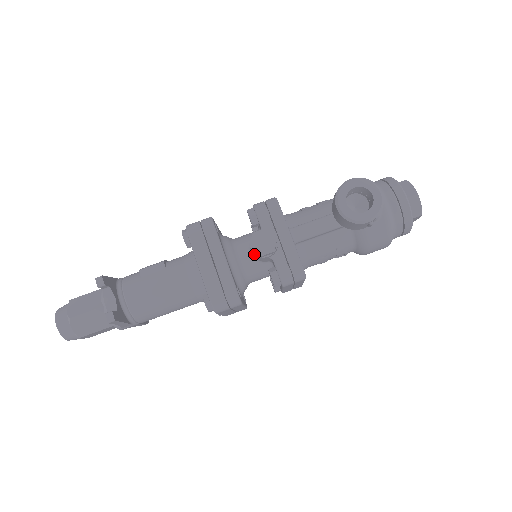
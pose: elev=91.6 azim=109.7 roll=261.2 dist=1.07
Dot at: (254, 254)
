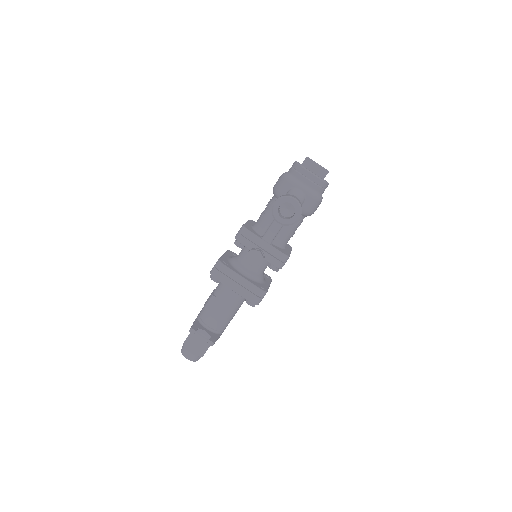
Dot at: occluded
